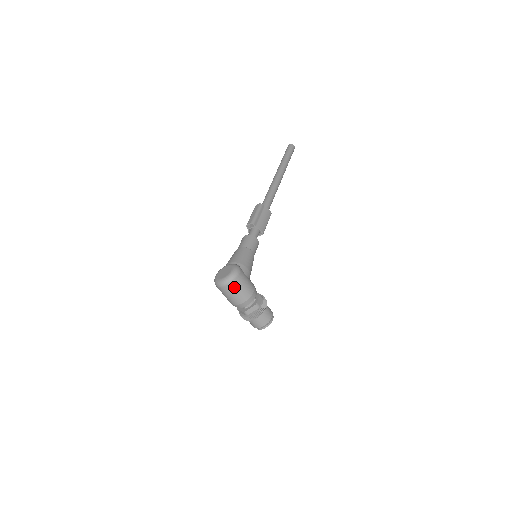
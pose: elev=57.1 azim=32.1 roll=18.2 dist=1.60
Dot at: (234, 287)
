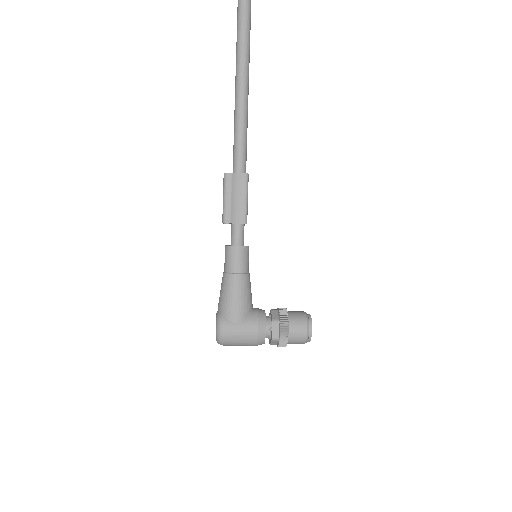
Dot at: (230, 344)
